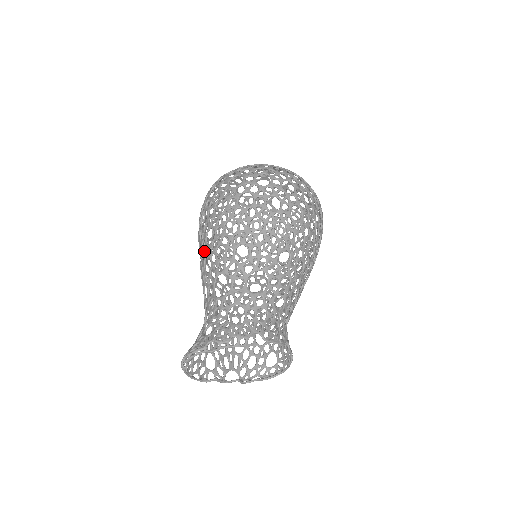
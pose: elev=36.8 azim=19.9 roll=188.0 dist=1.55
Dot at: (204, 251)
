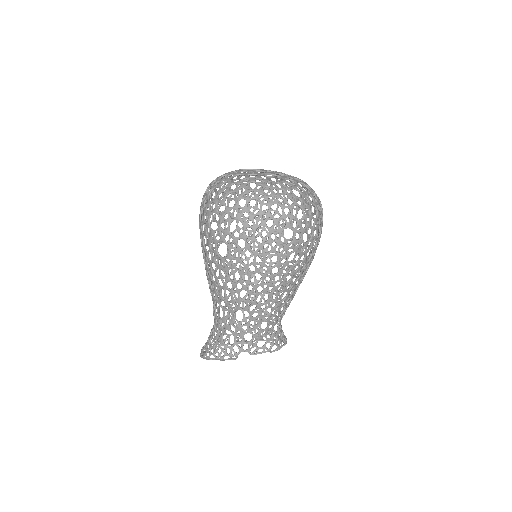
Dot at: occluded
